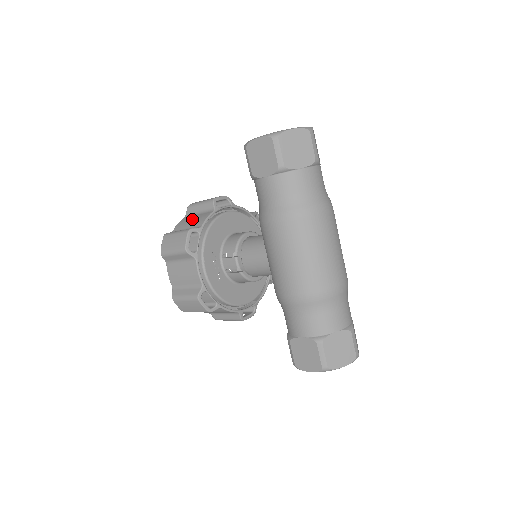
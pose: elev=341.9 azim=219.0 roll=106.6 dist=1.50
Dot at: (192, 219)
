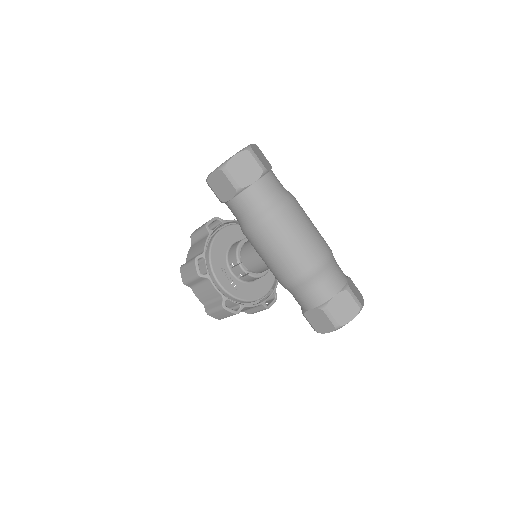
Dot at: (196, 247)
